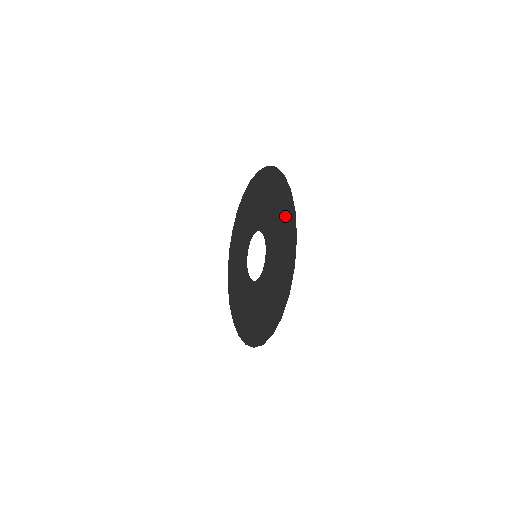
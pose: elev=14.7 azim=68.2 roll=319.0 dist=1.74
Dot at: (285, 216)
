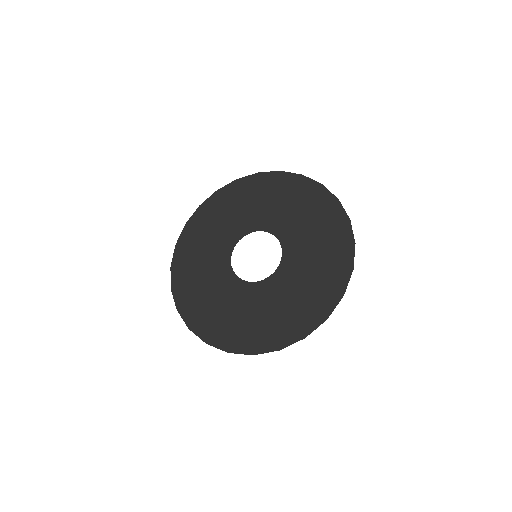
Dot at: (318, 207)
